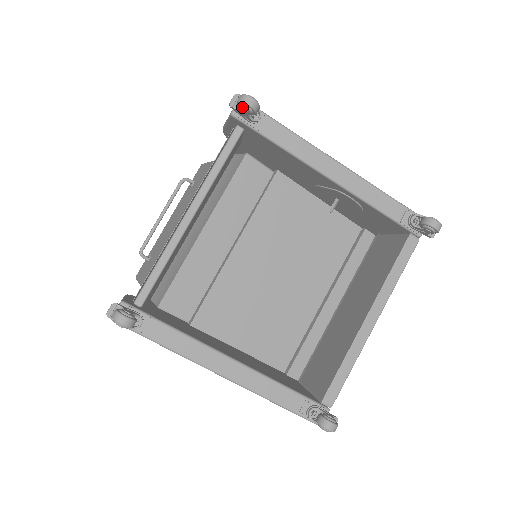
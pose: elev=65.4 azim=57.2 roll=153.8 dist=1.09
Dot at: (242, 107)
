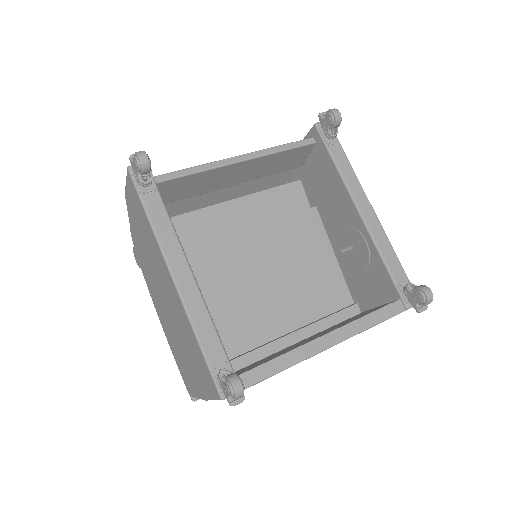
Dot at: (328, 115)
